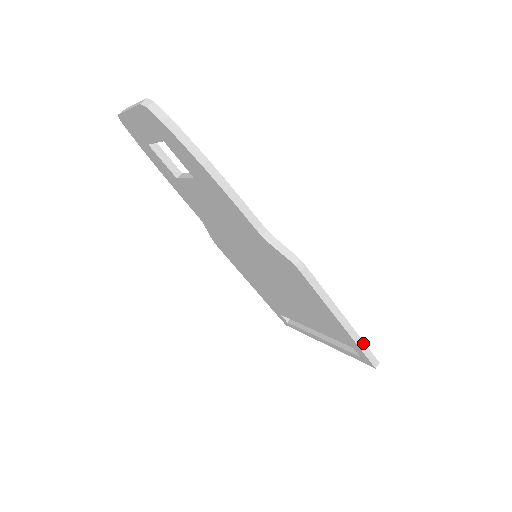
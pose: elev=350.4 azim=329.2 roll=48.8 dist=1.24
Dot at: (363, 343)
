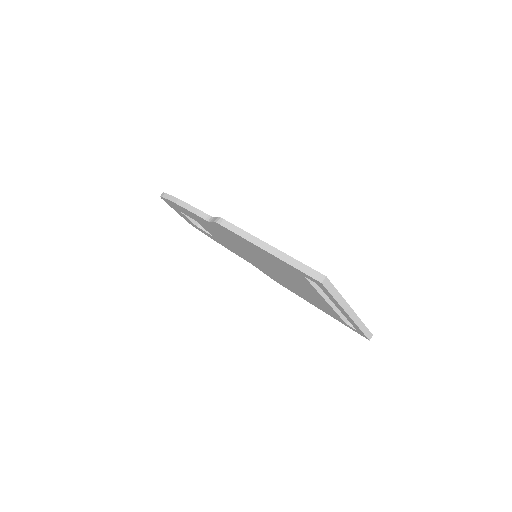
Dot at: (297, 261)
